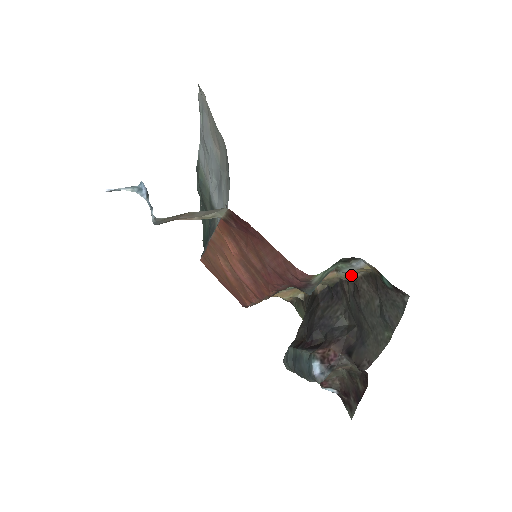
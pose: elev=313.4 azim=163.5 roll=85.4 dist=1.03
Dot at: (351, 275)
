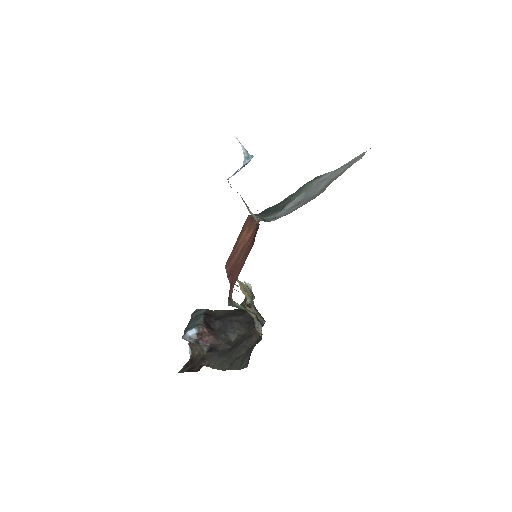
Dot at: occluded
